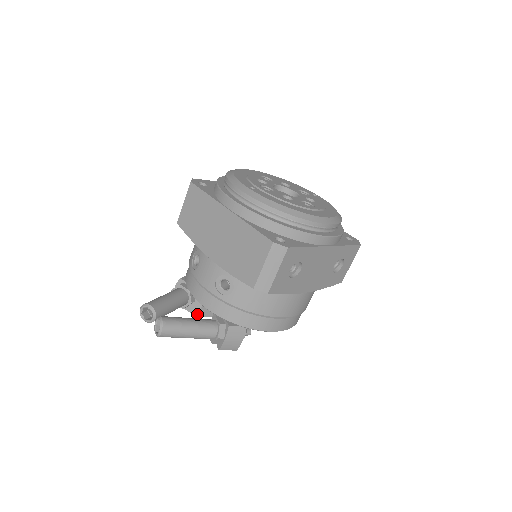
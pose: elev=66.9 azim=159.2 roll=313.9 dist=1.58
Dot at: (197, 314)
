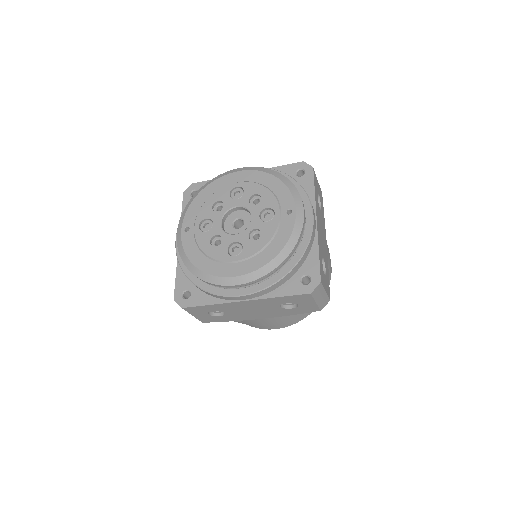
Dot at: occluded
